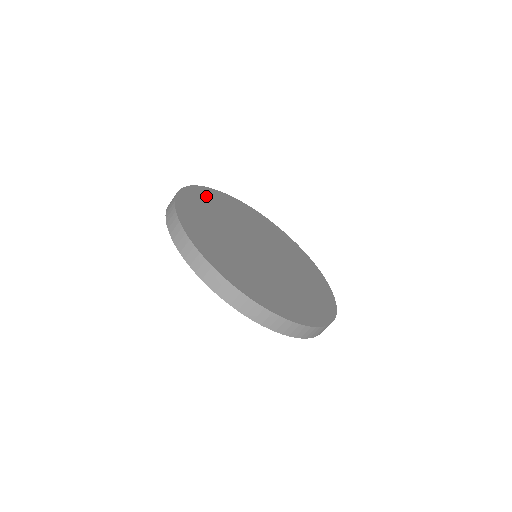
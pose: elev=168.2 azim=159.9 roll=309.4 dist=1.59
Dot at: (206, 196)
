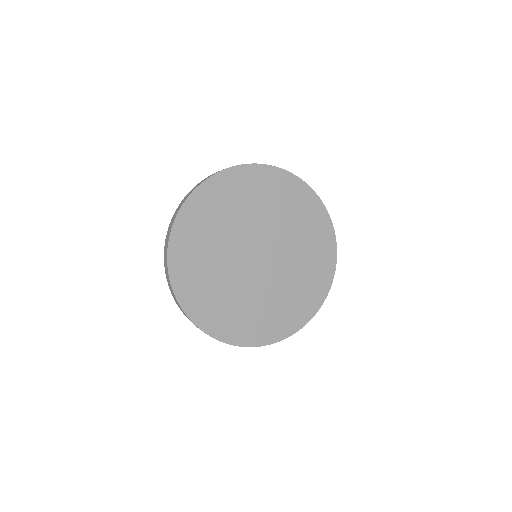
Dot at: (213, 195)
